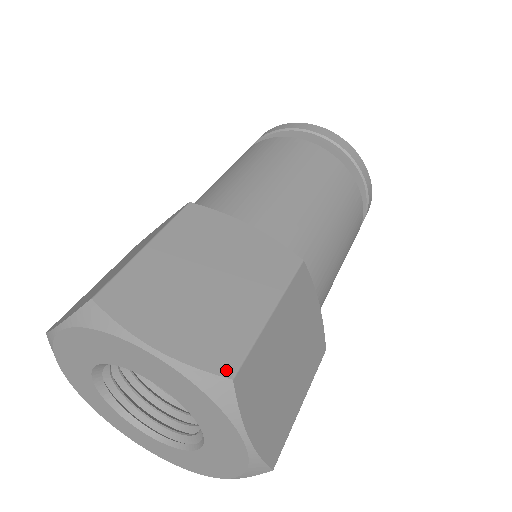
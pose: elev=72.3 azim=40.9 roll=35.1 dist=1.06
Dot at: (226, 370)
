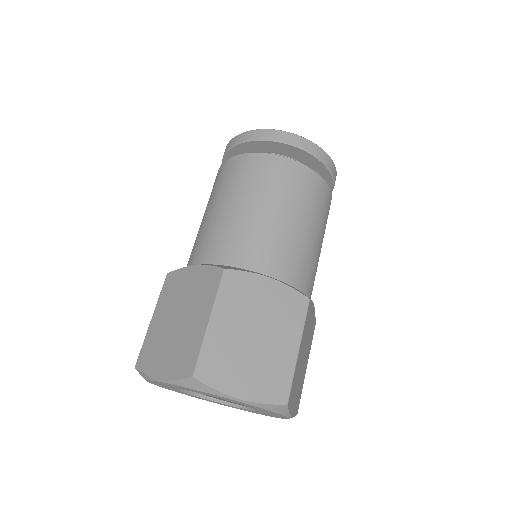
Dot at: (283, 400)
